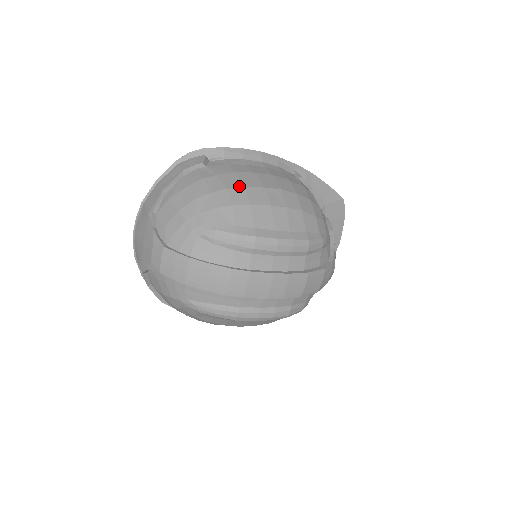
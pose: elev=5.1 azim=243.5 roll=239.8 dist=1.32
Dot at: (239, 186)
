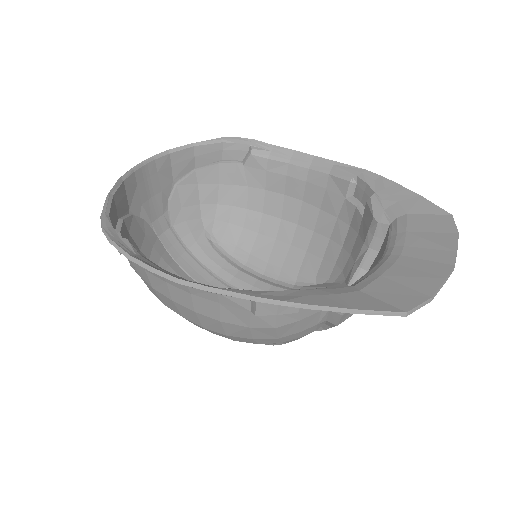
Dot at: occluded
